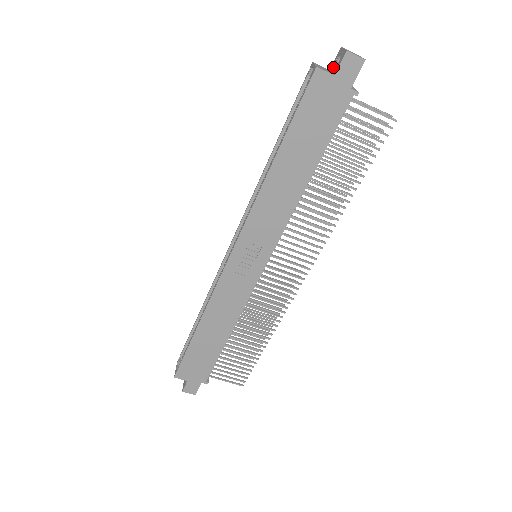
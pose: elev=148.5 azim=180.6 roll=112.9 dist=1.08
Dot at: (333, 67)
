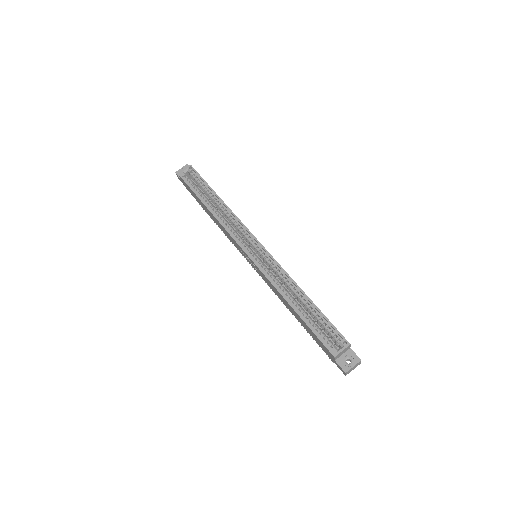
Dot at: (347, 354)
